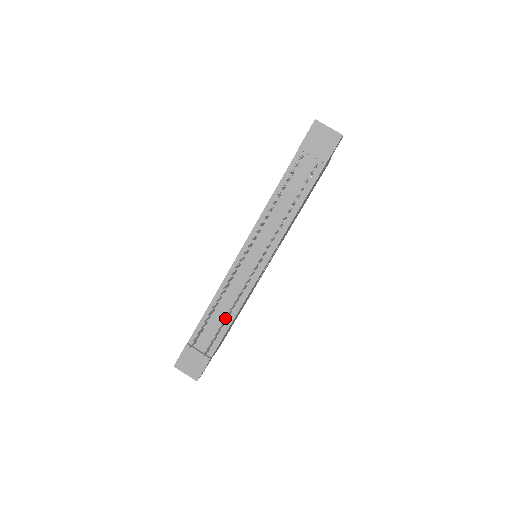
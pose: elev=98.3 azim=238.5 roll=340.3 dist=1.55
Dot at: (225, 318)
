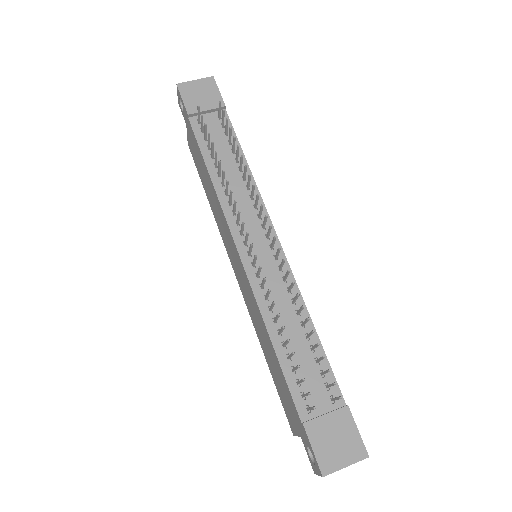
Dot at: (305, 338)
